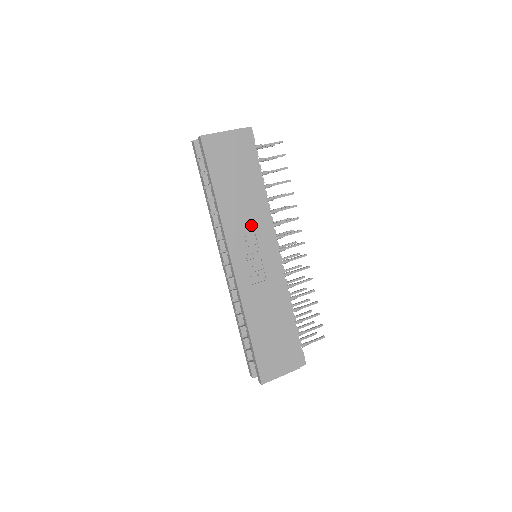
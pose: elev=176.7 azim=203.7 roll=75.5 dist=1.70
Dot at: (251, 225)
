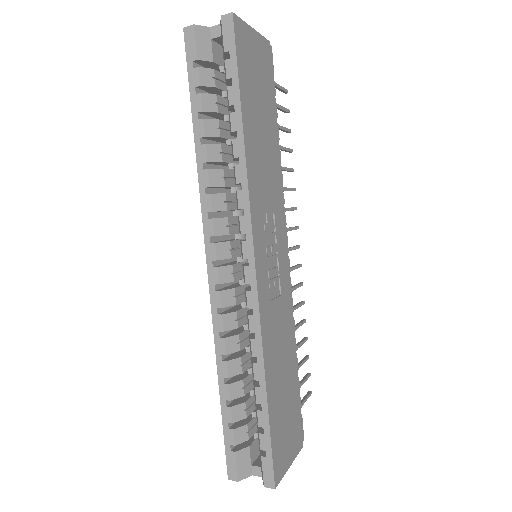
Dot at: (271, 198)
